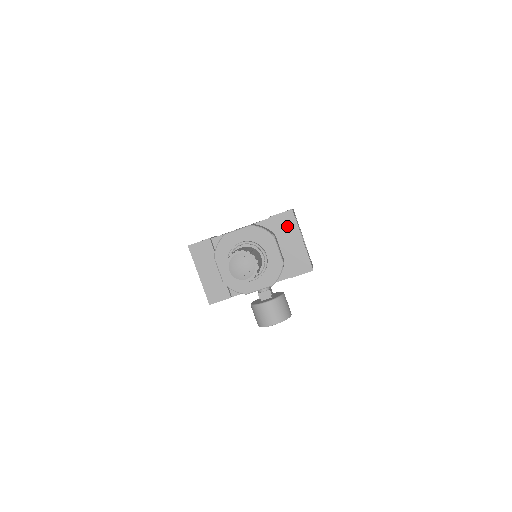
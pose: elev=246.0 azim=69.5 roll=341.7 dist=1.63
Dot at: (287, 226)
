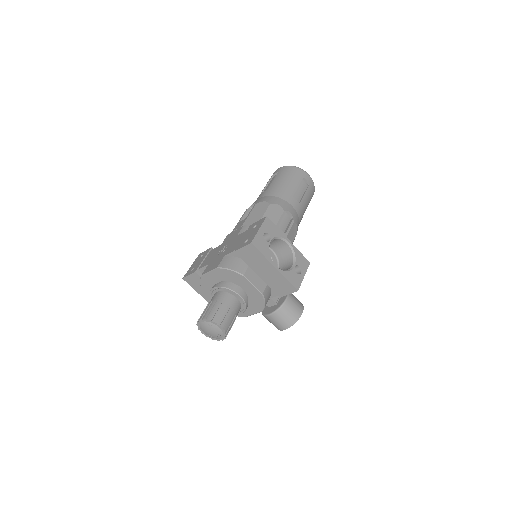
Dot at: (254, 257)
